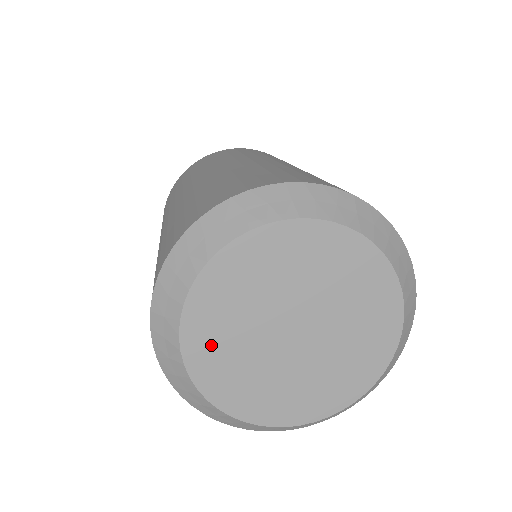
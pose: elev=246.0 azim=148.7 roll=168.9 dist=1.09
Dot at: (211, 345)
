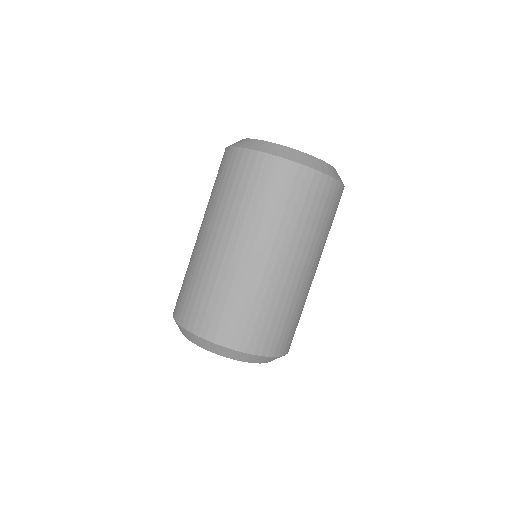
Dot at: occluded
